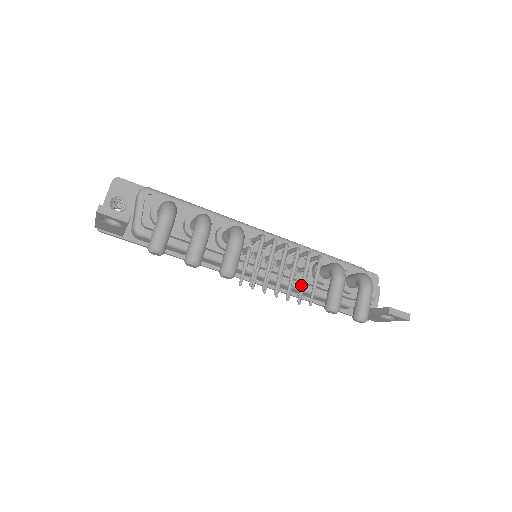
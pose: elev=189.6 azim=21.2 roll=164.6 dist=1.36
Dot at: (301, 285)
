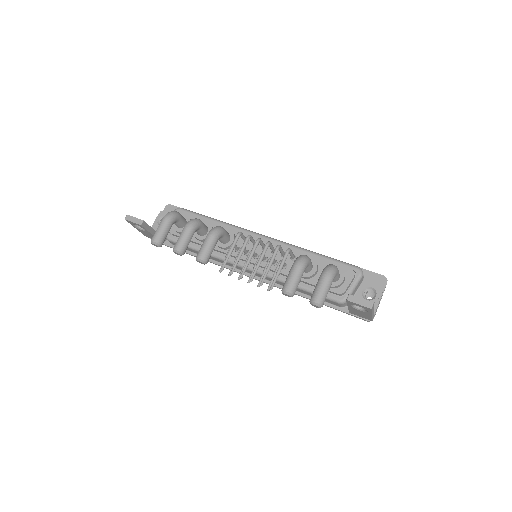
Dot at: (265, 272)
